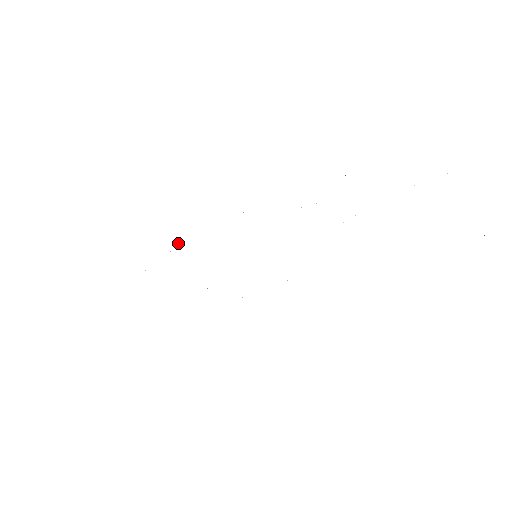
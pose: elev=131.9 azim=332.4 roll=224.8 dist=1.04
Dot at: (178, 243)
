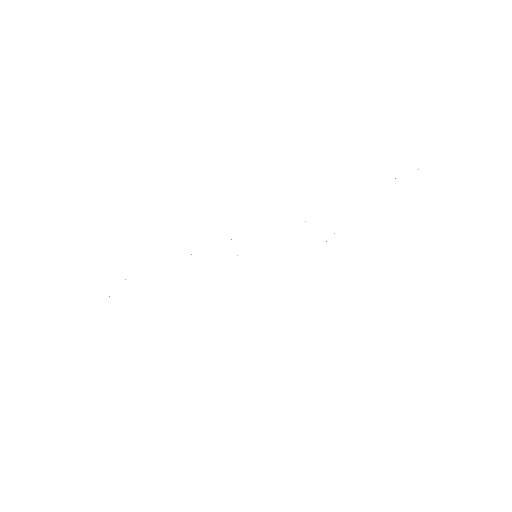
Dot at: occluded
